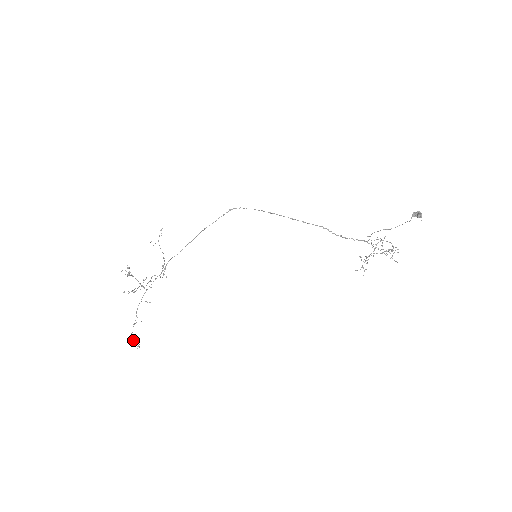
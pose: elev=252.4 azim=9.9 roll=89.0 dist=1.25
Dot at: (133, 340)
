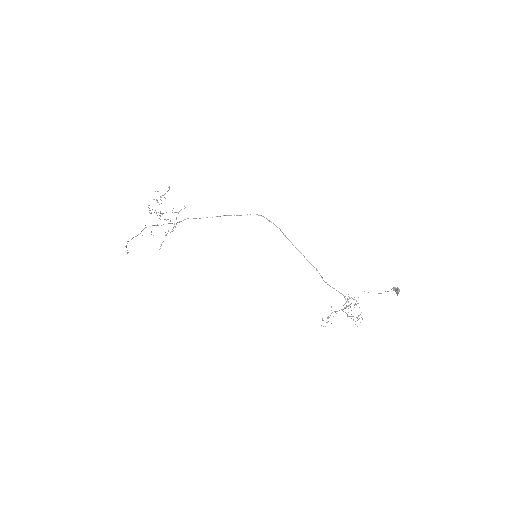
Dot at: (126, 246)
